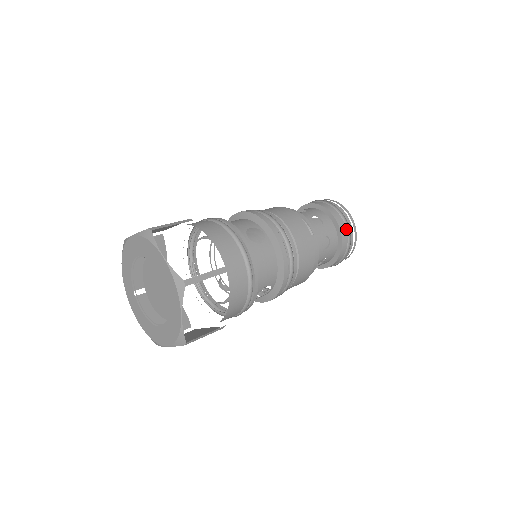
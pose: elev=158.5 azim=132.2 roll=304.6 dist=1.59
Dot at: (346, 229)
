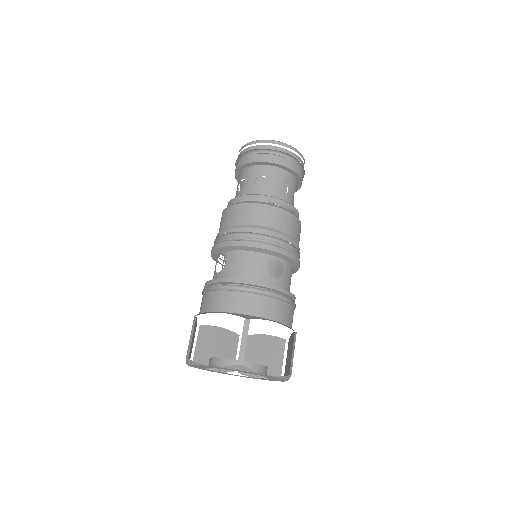
Dot at: occluded
